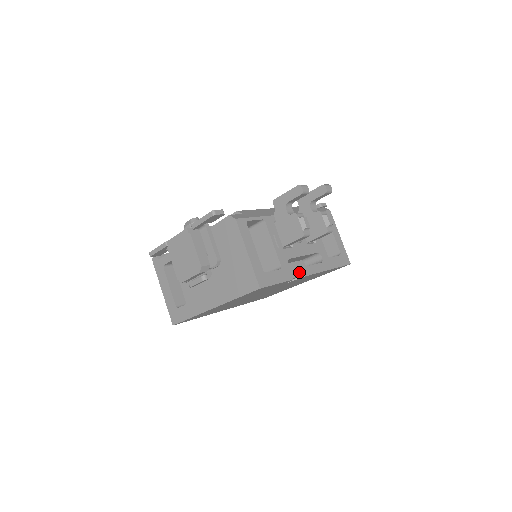
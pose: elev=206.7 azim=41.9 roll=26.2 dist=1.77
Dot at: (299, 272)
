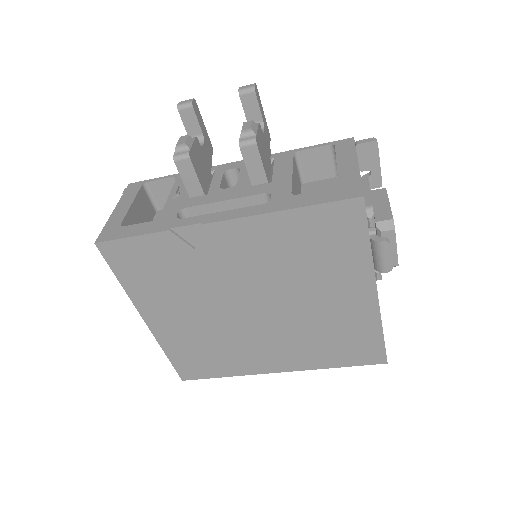
Dot at: (192, 221)
